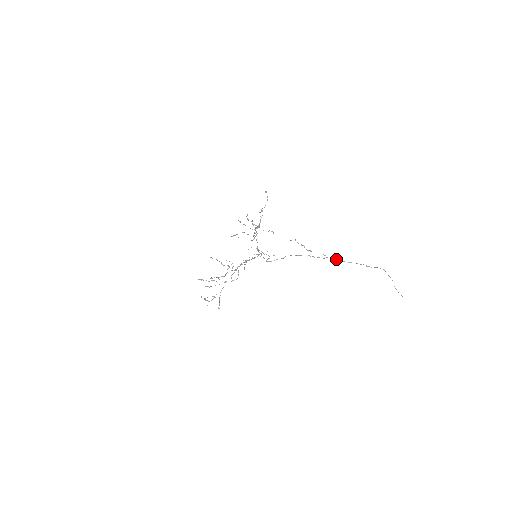
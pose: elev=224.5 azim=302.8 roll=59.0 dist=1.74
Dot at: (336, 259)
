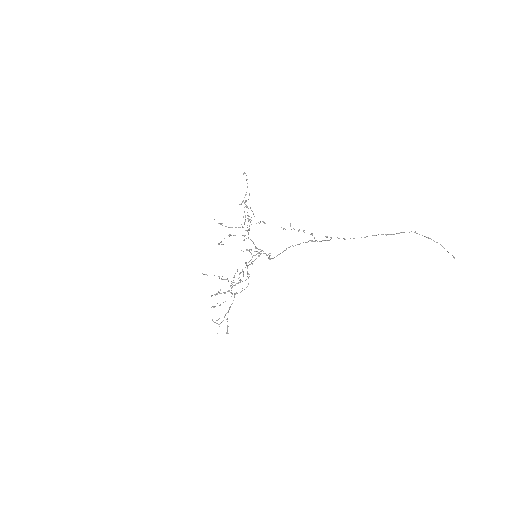
Dot at: occluded
